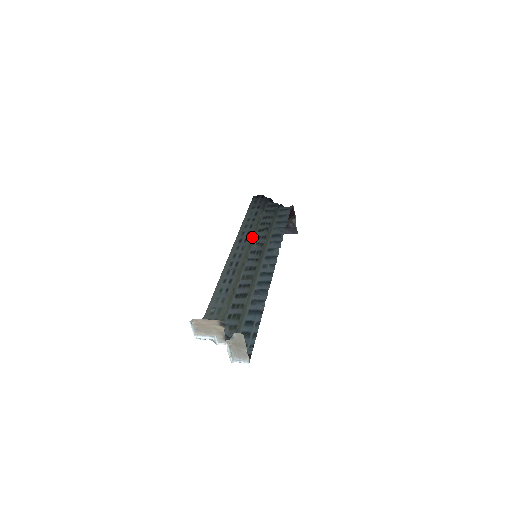
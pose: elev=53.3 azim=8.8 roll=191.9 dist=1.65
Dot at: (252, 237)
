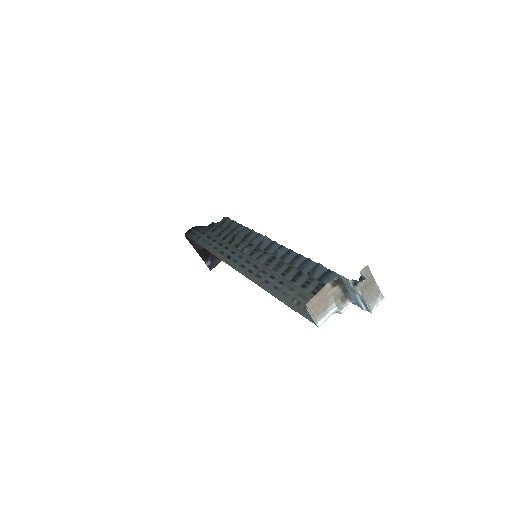
Dot at: (234, 248)
